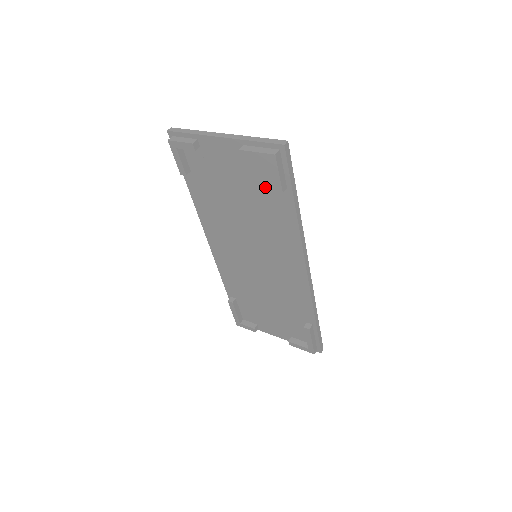
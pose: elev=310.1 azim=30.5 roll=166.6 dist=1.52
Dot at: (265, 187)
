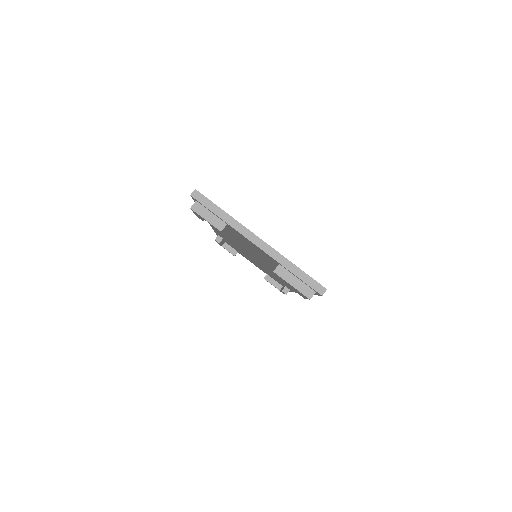
Dot at: occluded
